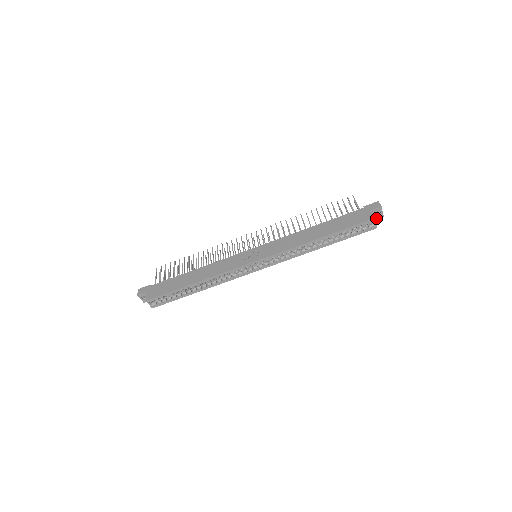
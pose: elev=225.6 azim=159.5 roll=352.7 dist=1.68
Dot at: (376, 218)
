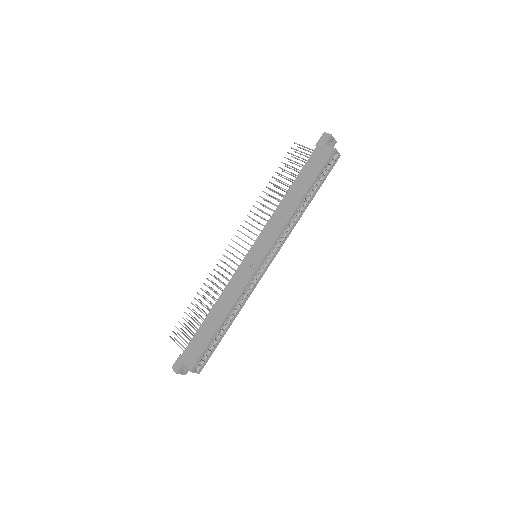
Dot at: occluded
